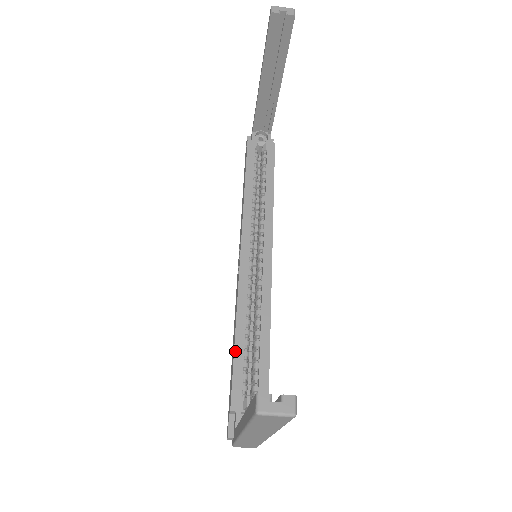
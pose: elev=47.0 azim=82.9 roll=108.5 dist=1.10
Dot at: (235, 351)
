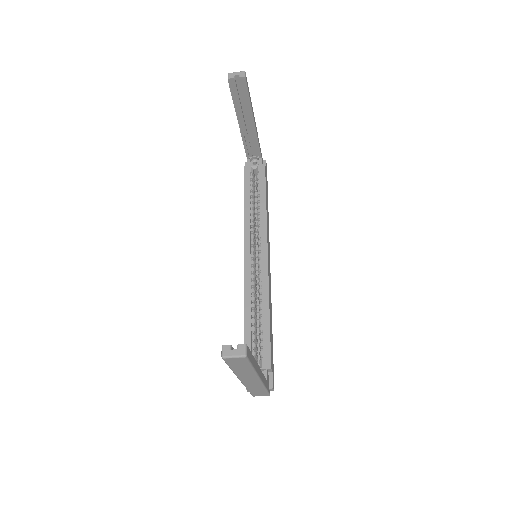
Dot at: (244, 328)
